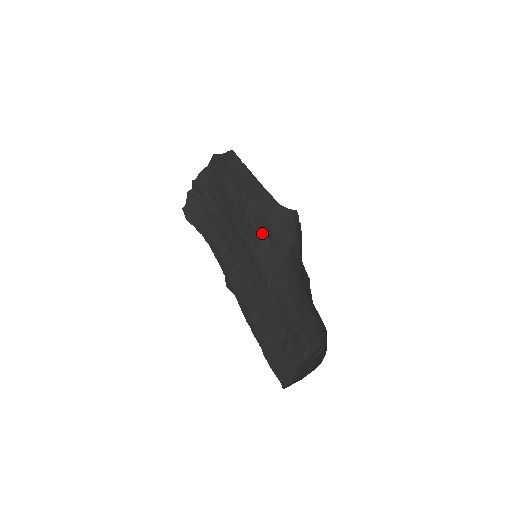
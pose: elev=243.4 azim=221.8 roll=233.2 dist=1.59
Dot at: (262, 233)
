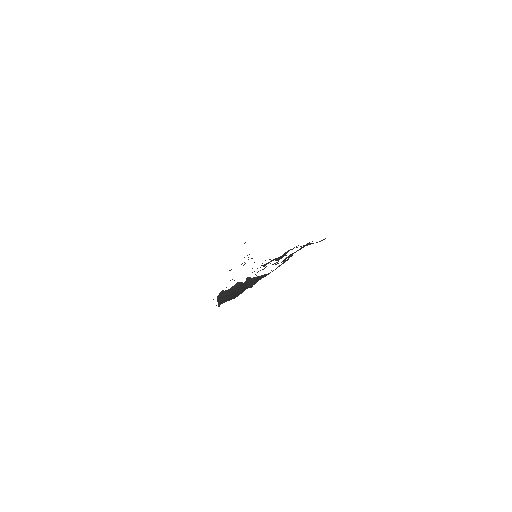
Dot at: occluded
